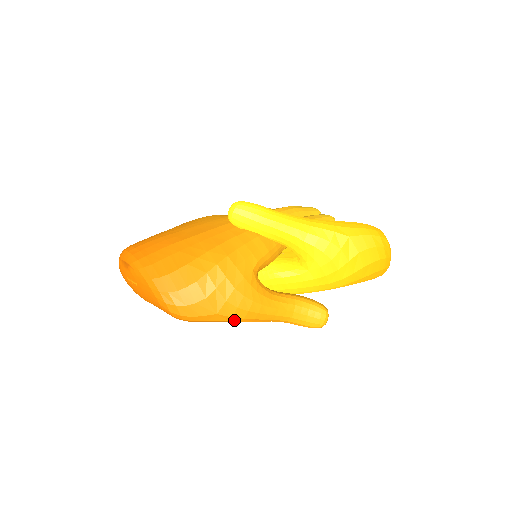
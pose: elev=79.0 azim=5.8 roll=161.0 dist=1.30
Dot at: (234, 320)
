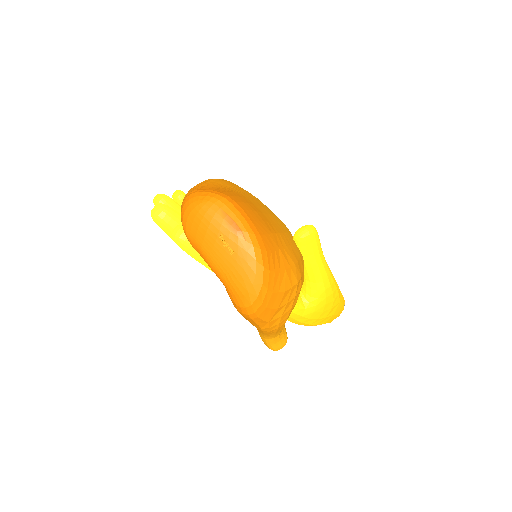
Dot at: (264, 329)
